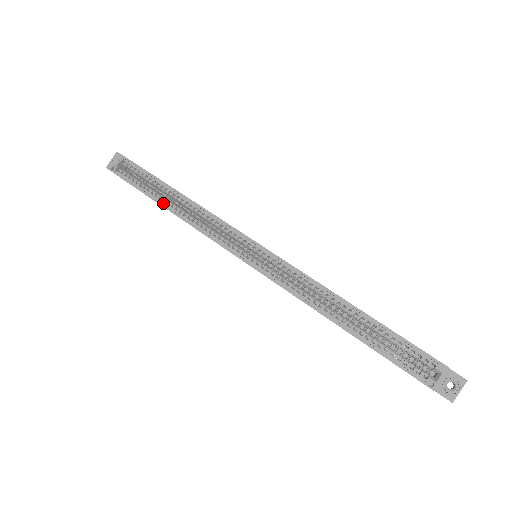
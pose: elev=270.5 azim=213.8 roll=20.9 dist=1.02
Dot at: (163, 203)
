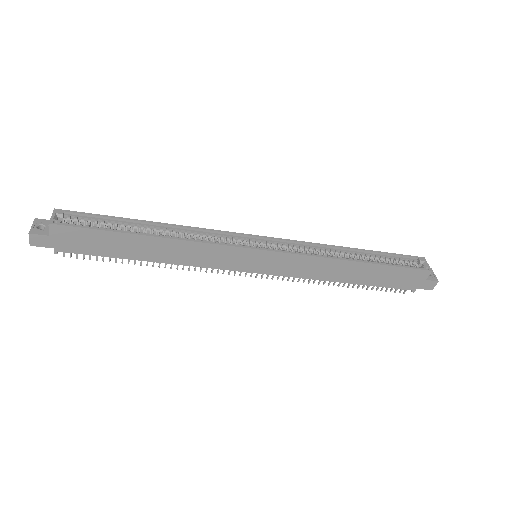
Dot at: (145, 235)
